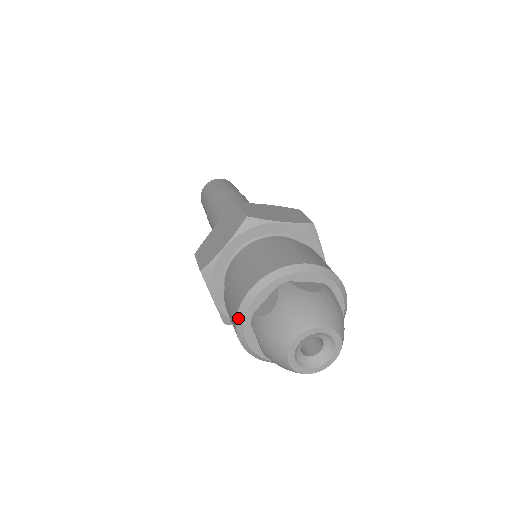
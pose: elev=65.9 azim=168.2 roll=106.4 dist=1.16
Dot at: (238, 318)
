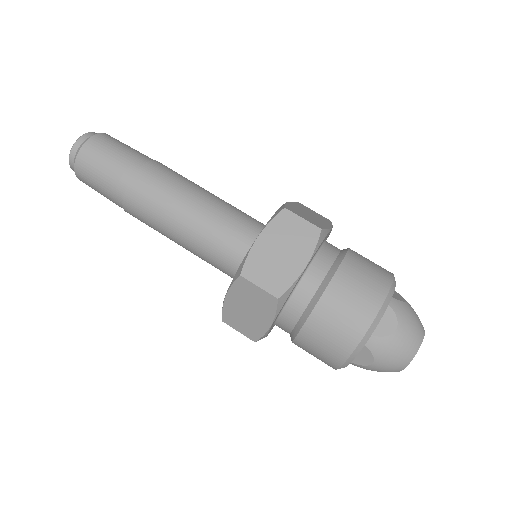
Dot at: occluded
